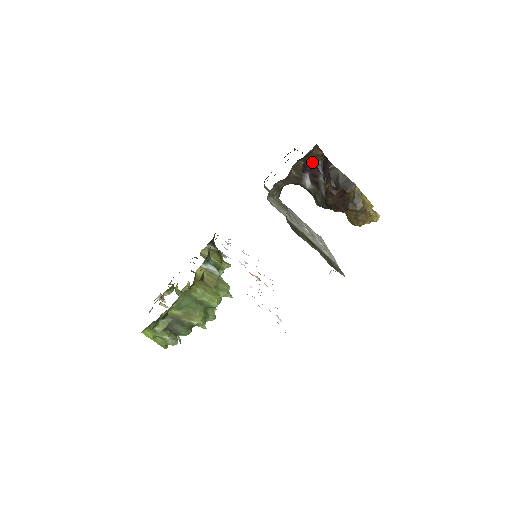
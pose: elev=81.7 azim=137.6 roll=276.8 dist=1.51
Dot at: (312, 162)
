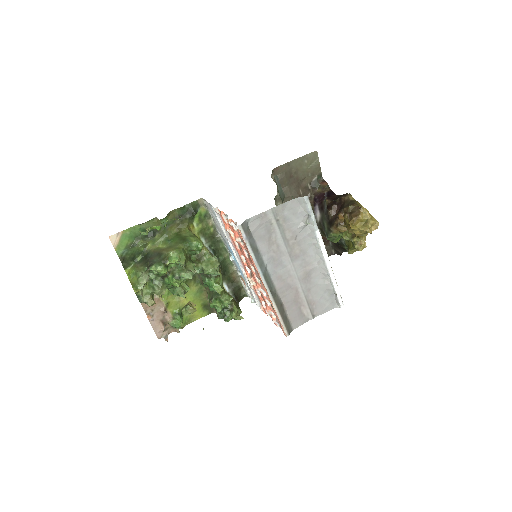
Dot at: (320, 194)
